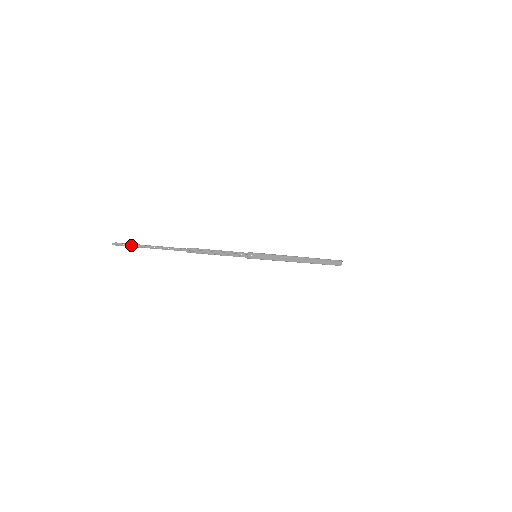
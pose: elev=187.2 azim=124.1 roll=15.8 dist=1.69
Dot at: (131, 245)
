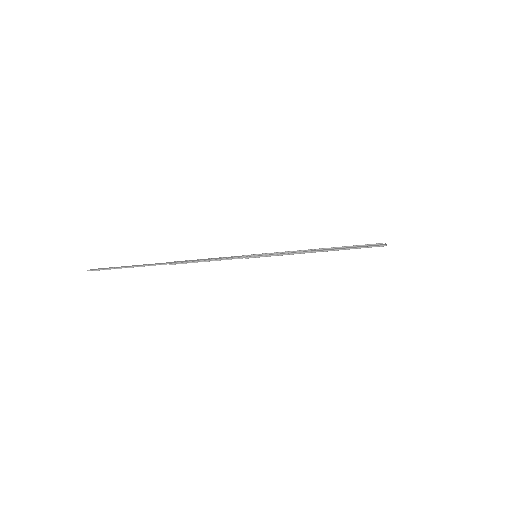
Dot at: (107, 268)
